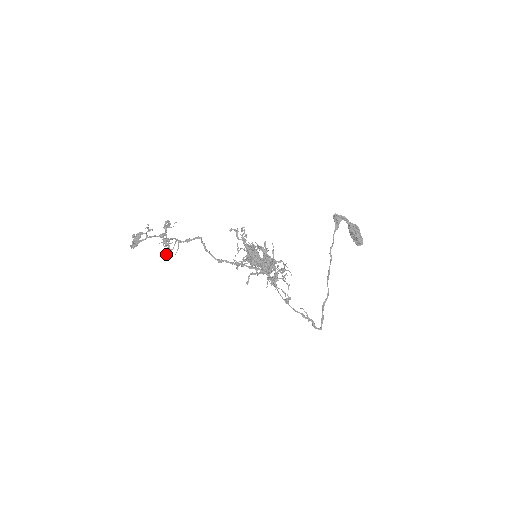
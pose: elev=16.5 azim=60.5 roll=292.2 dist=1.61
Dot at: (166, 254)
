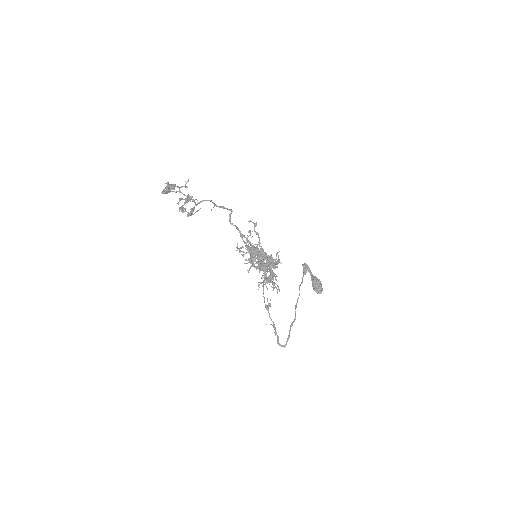
Dot at: (190, 213)
